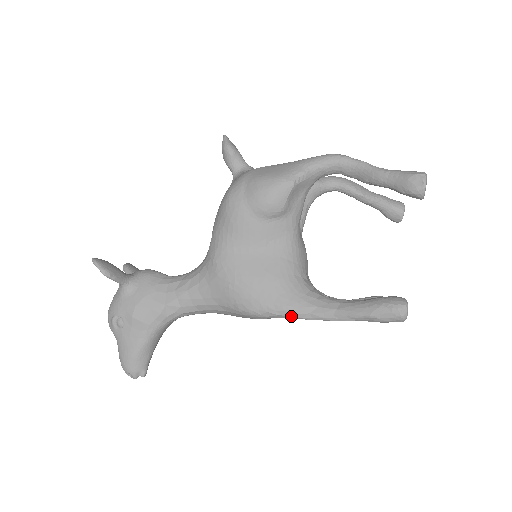
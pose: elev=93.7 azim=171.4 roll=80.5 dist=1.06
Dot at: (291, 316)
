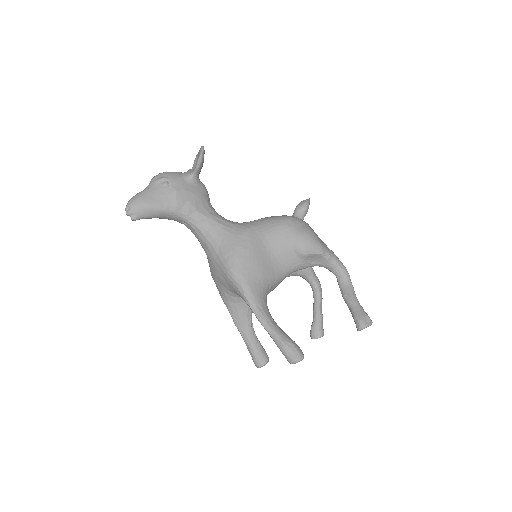
Dot at: (247, 296)
